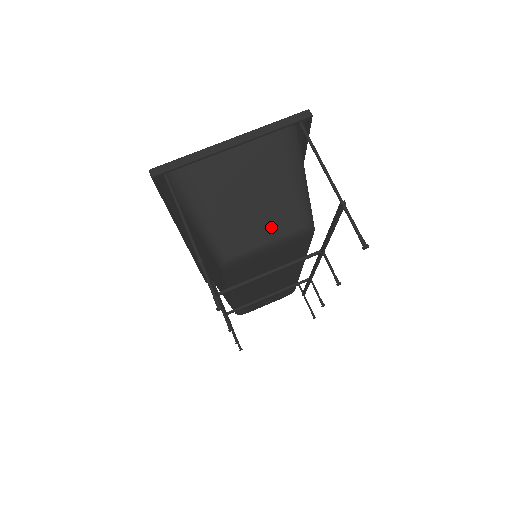
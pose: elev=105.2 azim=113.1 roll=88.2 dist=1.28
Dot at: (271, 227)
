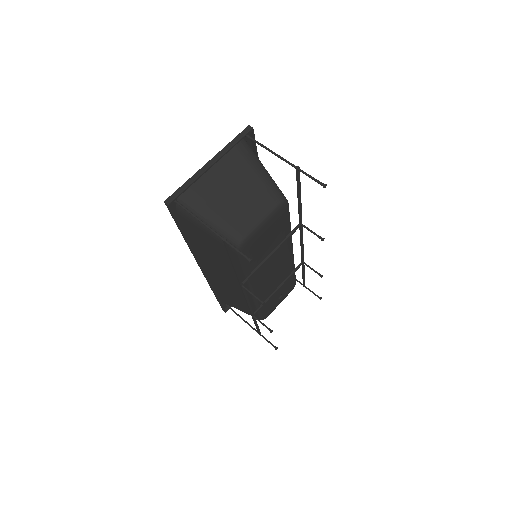
Dot at: (259, 209)
